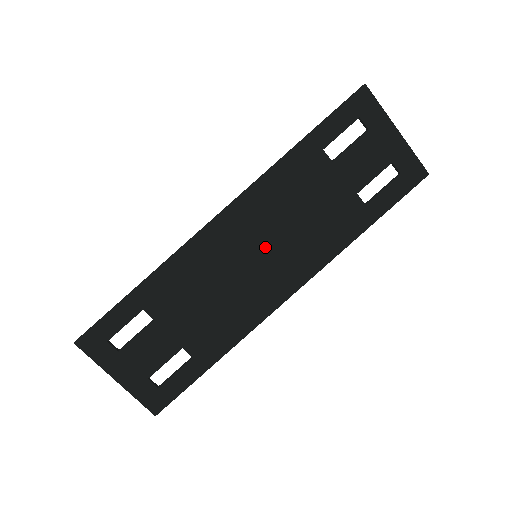
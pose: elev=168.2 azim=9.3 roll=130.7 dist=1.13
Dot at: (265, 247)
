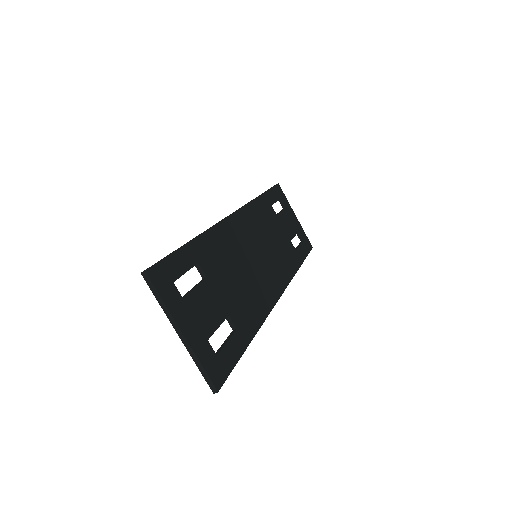
Dot at: (260, 251)
